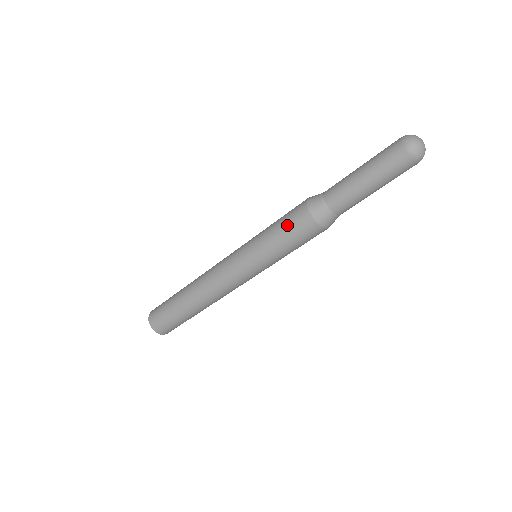
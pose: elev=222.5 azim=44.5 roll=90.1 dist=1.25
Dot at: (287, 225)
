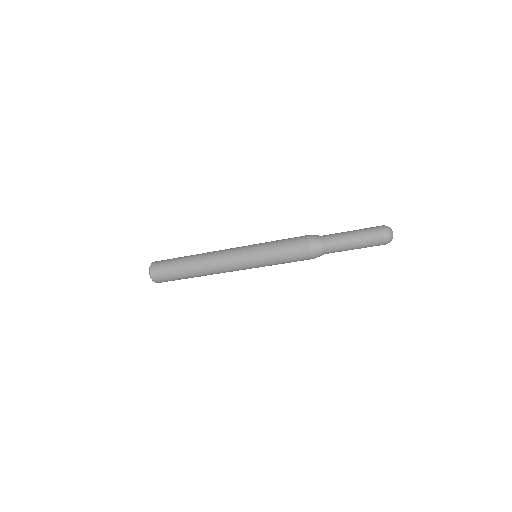
Dot at: (293, 259)
